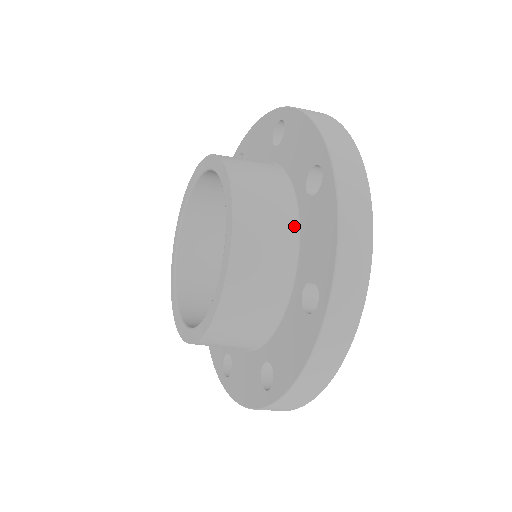
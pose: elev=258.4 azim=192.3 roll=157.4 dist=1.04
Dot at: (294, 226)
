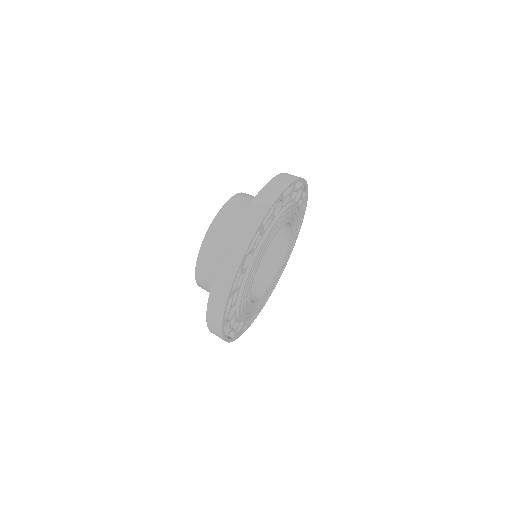
Dot at: occluded
